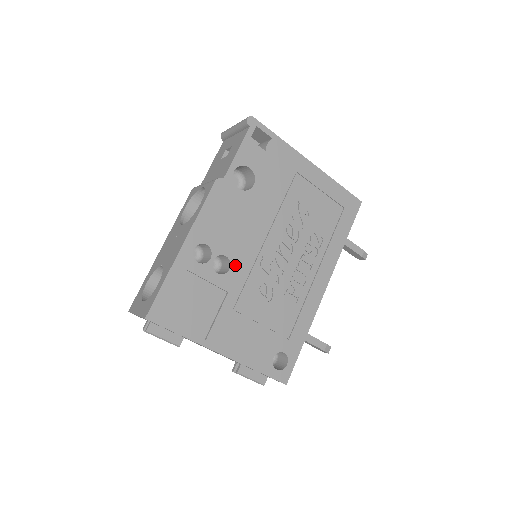
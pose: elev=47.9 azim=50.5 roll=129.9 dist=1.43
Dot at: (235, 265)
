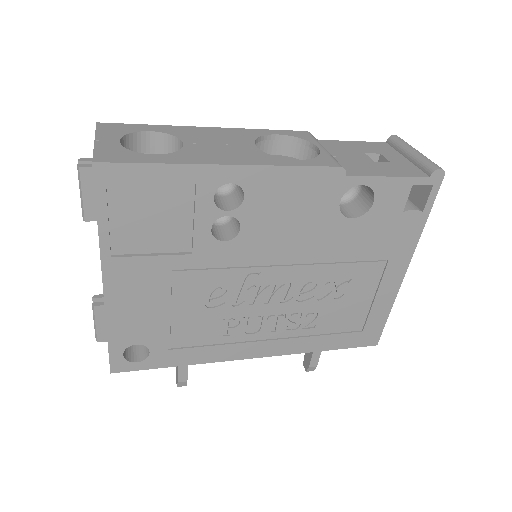
Dot at: (234, 245)
